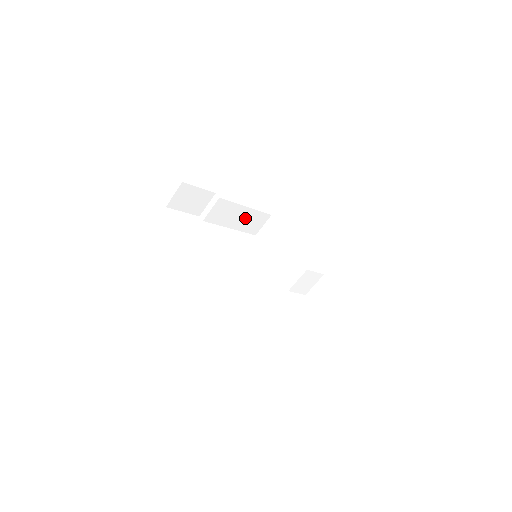
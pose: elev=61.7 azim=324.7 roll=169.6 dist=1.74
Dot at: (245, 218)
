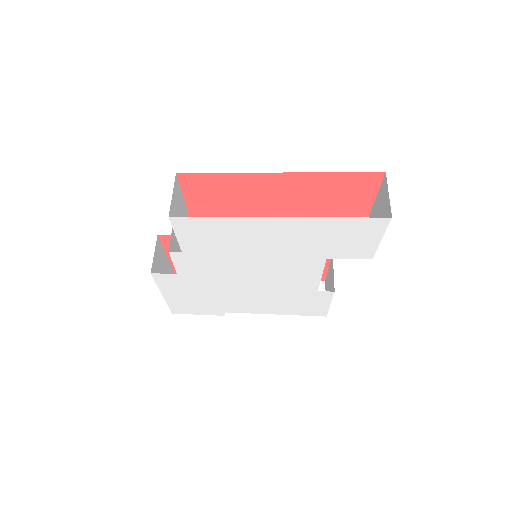
Dot at: occluded
